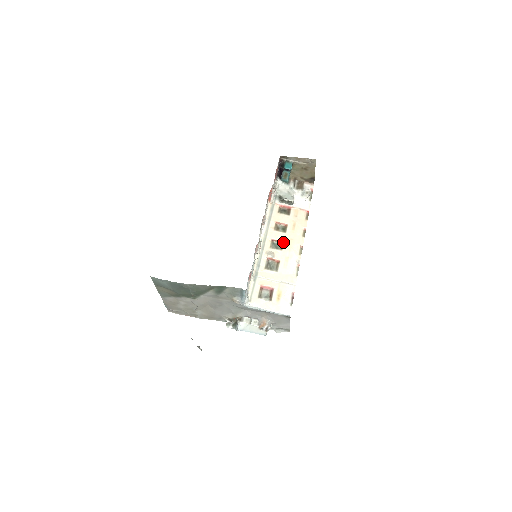
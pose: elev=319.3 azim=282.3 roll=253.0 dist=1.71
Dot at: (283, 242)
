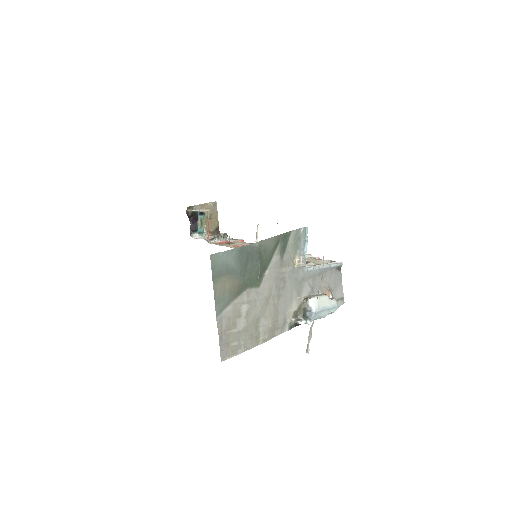
Dot at: occluded
